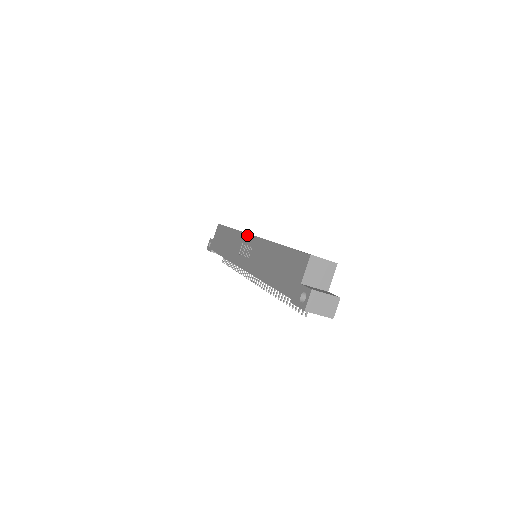
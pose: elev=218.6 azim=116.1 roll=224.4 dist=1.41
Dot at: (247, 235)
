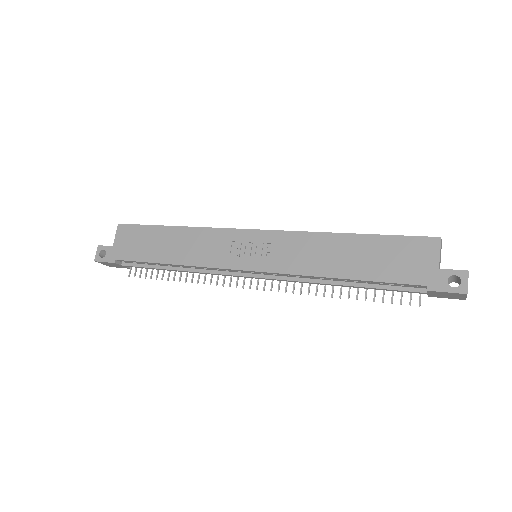
Dot at: (243, 231)
